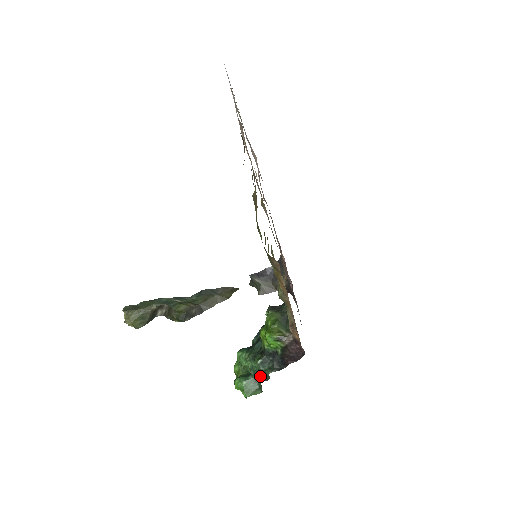
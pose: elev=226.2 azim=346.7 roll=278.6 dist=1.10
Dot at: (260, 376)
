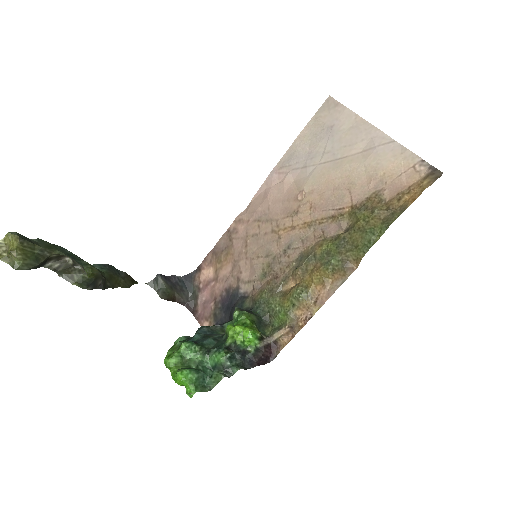
Dot at: (212, 373)
